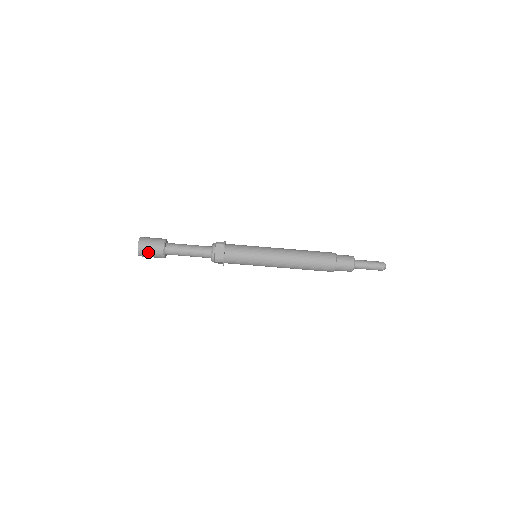
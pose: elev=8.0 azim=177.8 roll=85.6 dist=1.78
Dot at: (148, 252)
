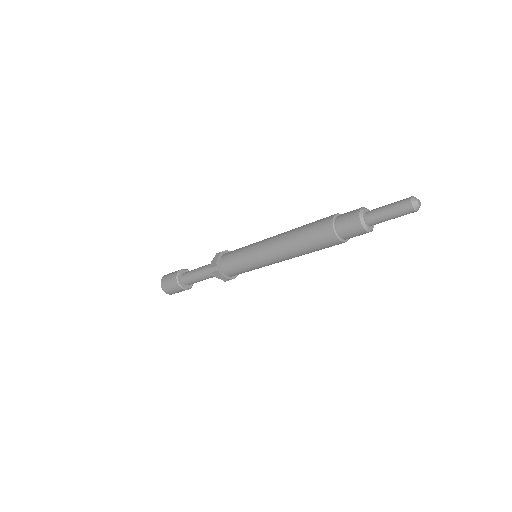
Dot at: (167, 283)
